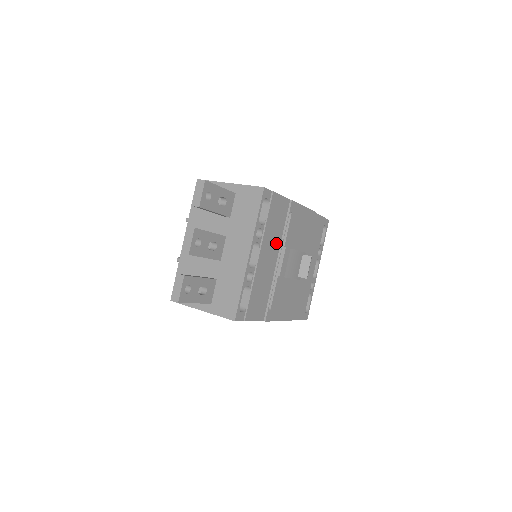
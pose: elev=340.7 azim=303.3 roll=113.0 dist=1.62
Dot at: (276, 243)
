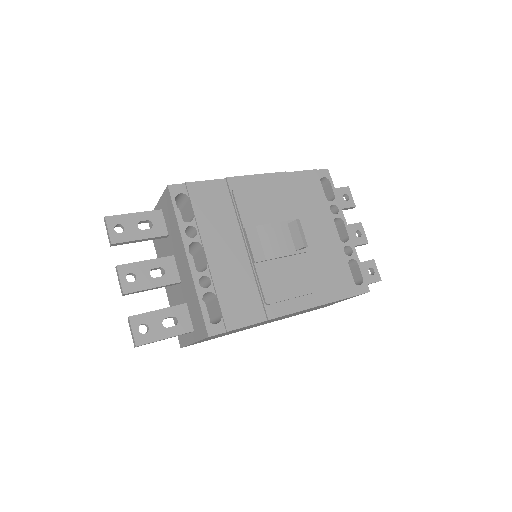
Dot at: (231, 230)
